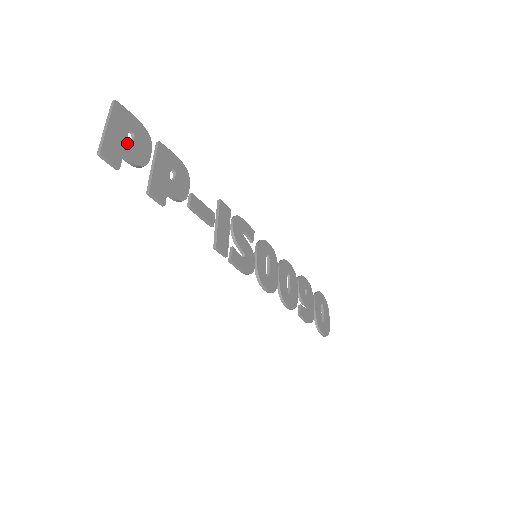
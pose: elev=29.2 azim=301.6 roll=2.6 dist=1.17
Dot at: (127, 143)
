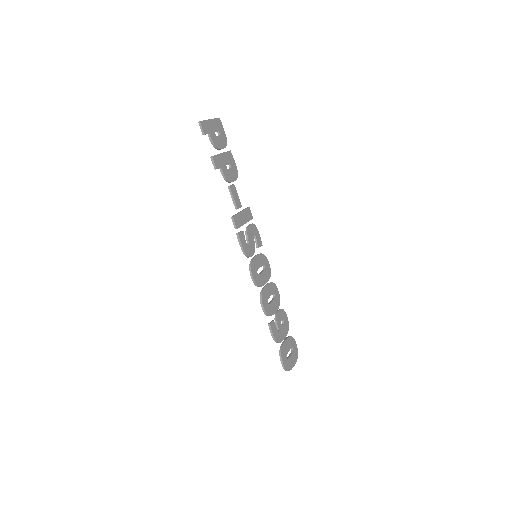
Dot at: (214, 133)
